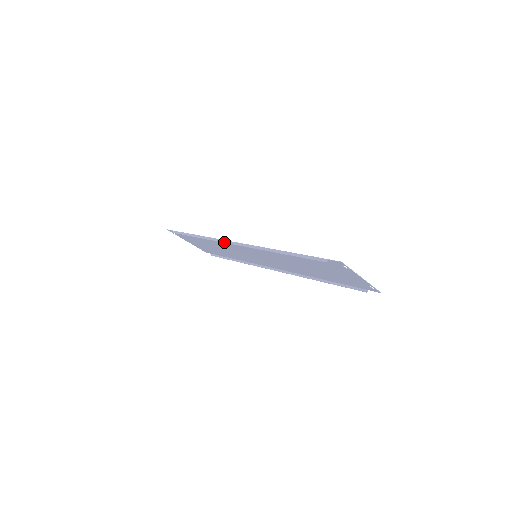
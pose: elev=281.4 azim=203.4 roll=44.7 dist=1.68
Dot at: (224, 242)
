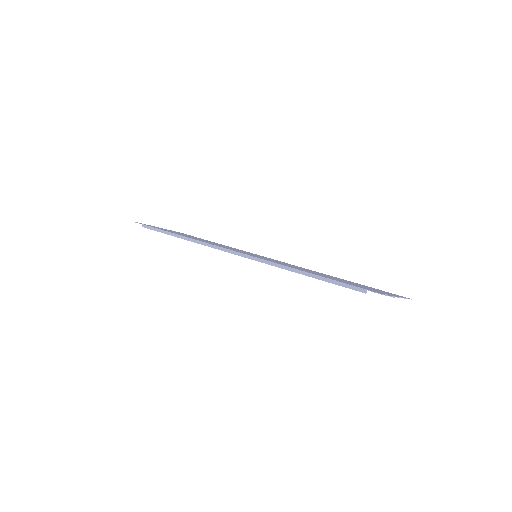
Dot at: (220, 249)
